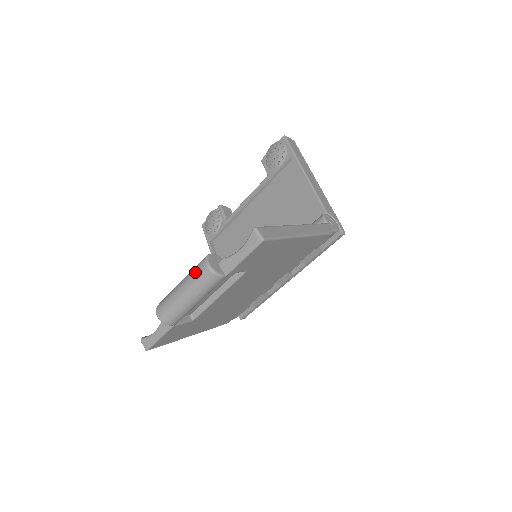
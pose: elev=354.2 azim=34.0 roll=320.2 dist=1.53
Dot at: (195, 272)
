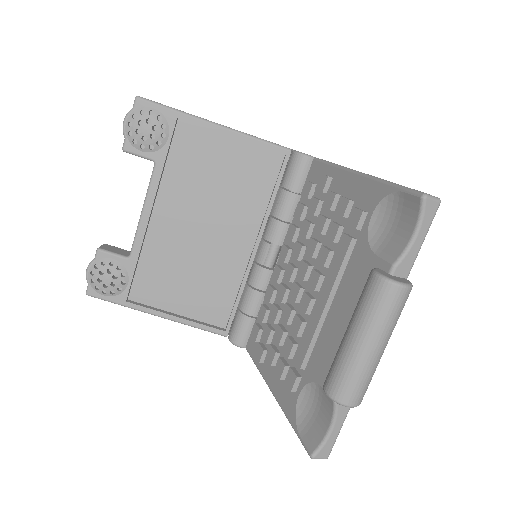
Dot at: (386, 309)
